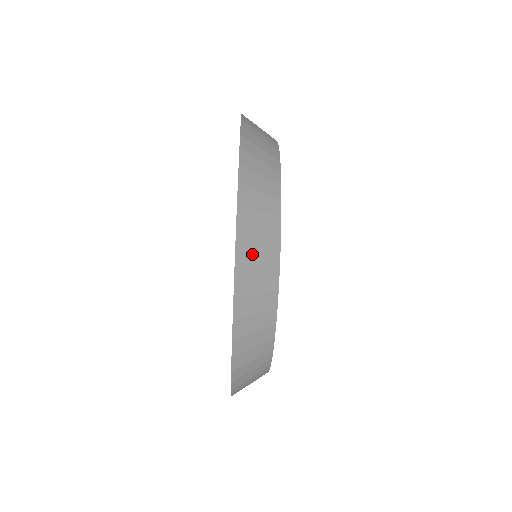
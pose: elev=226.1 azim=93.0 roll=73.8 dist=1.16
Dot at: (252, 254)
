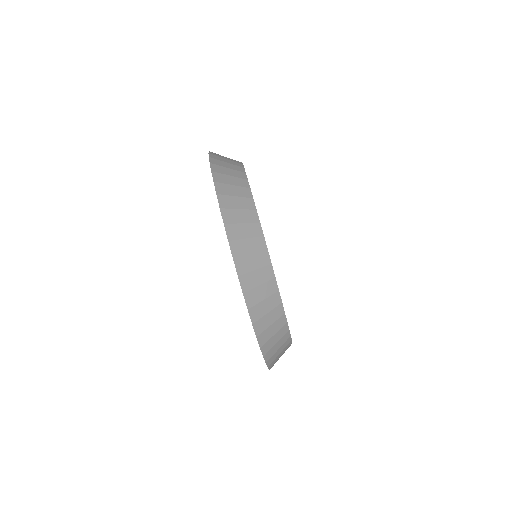
Dot at: (242, 240)
